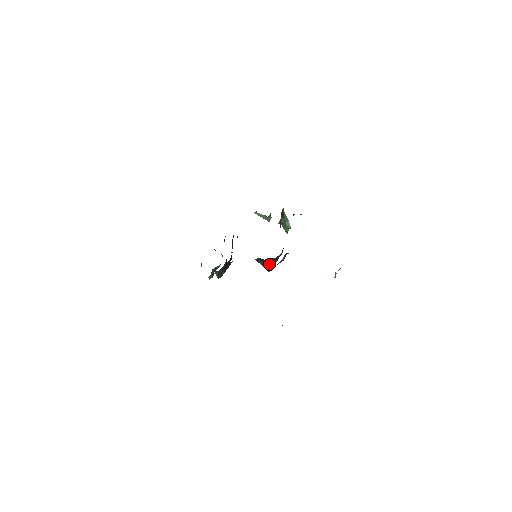
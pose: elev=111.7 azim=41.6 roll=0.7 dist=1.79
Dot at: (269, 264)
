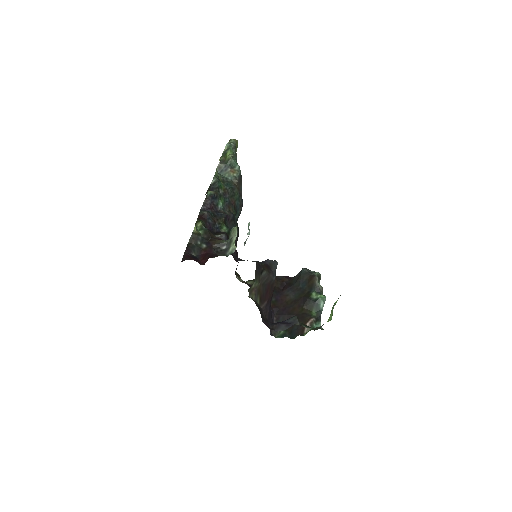
Dot at: occluded
